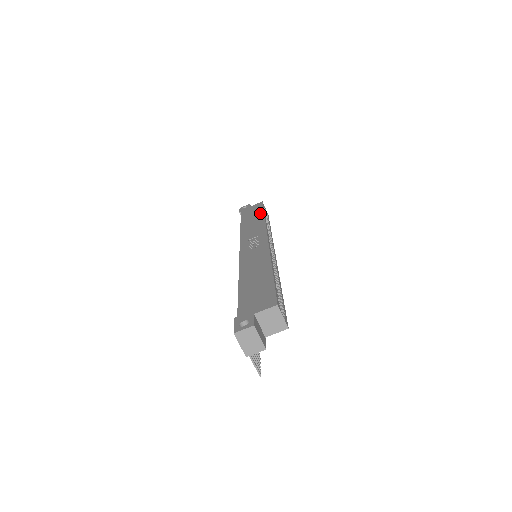
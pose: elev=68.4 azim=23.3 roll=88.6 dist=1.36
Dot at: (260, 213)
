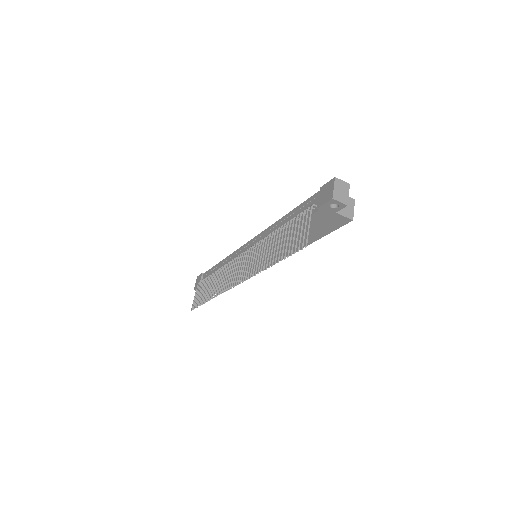
Dot at: occluded
